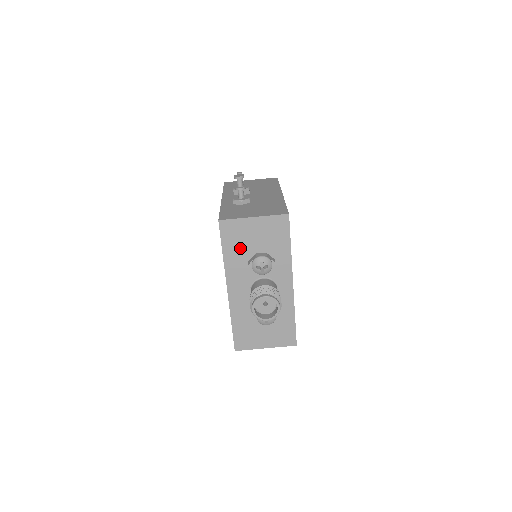
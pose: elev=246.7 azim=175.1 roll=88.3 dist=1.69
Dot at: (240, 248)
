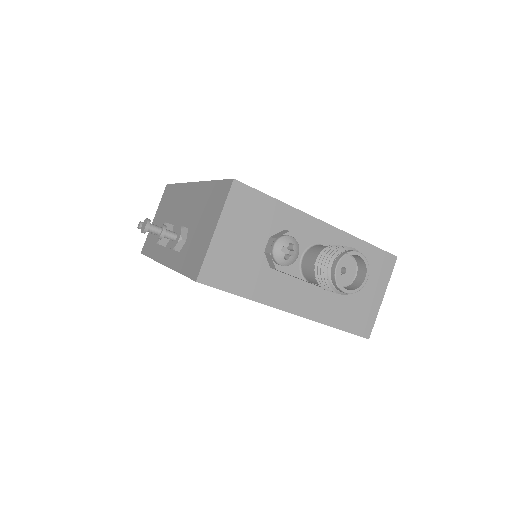
Dot at: (247, 270)
